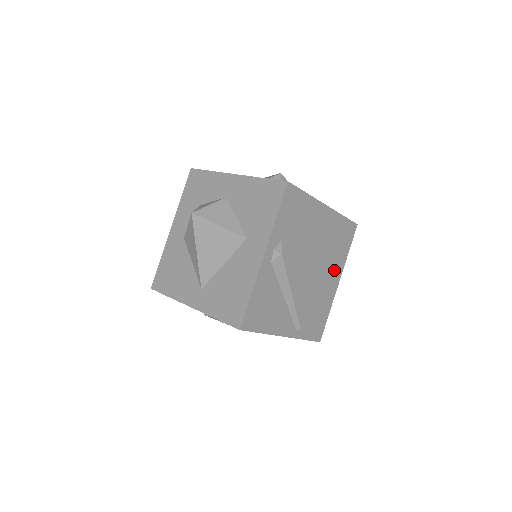
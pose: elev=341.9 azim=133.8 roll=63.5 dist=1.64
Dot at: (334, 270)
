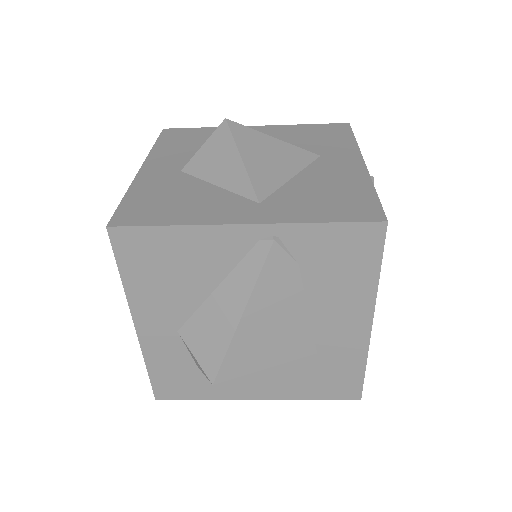
Dot at: occluded
